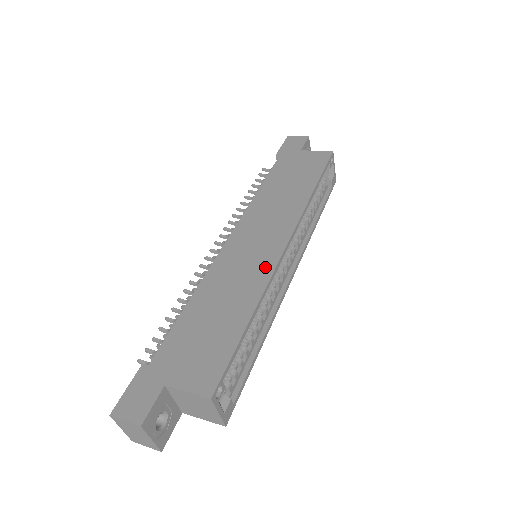
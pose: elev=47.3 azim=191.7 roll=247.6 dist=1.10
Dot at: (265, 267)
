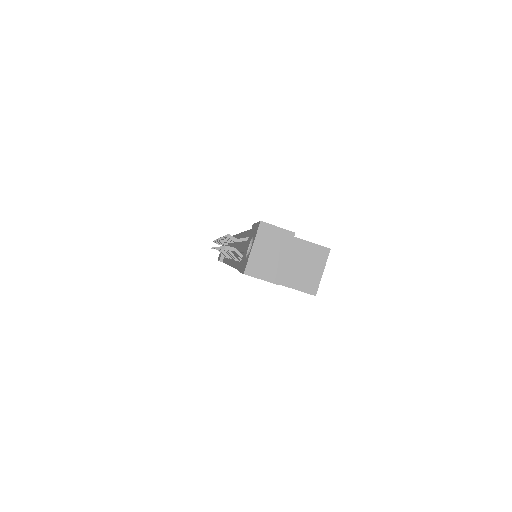
Dot at: occluded
